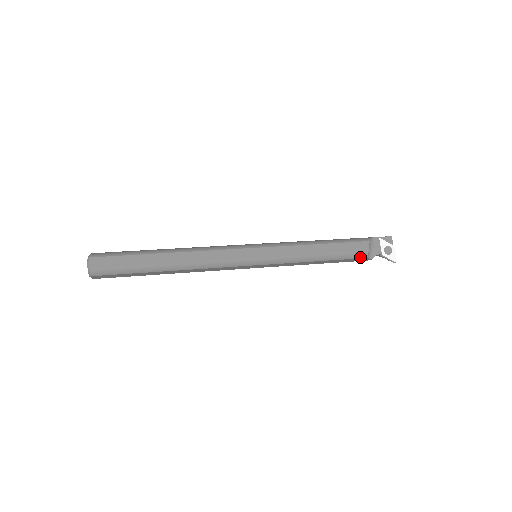
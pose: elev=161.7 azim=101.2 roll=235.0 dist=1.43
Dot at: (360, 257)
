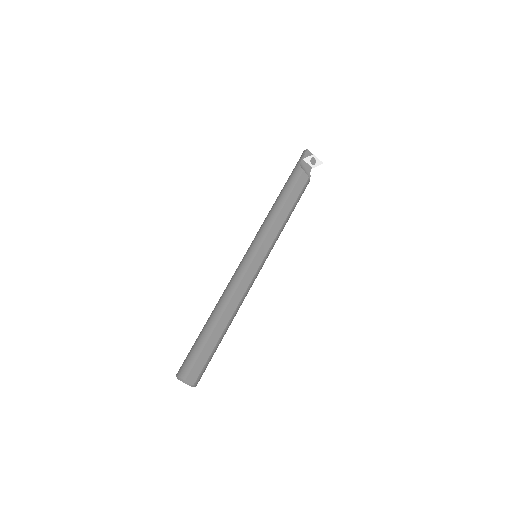
Dot at: occluded
